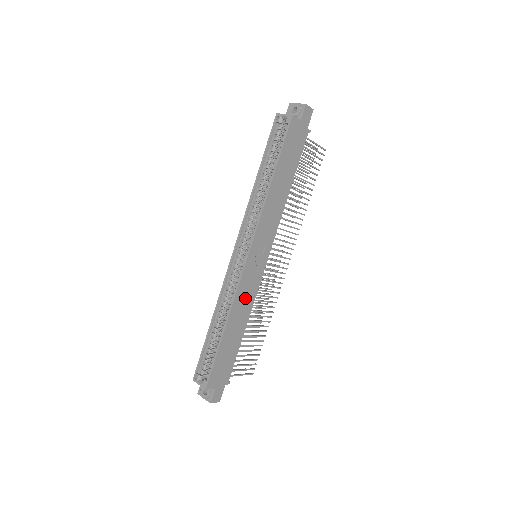
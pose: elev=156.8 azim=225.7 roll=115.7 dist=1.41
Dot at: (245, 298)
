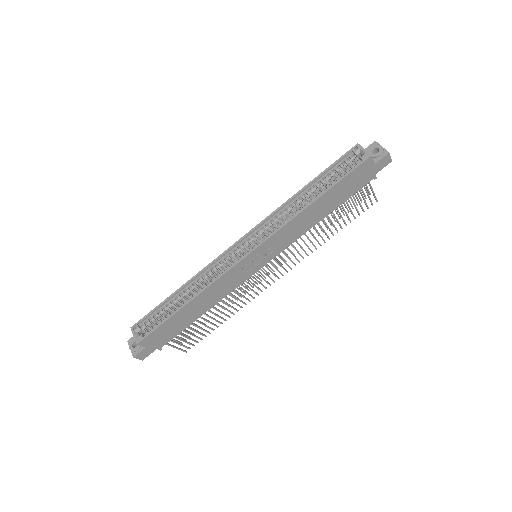
Dot at: (223, 287)
